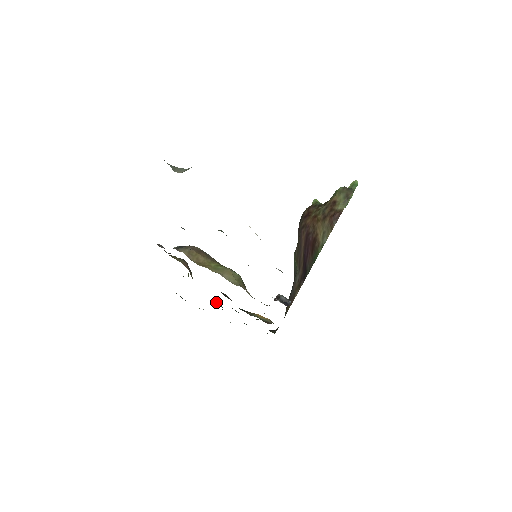
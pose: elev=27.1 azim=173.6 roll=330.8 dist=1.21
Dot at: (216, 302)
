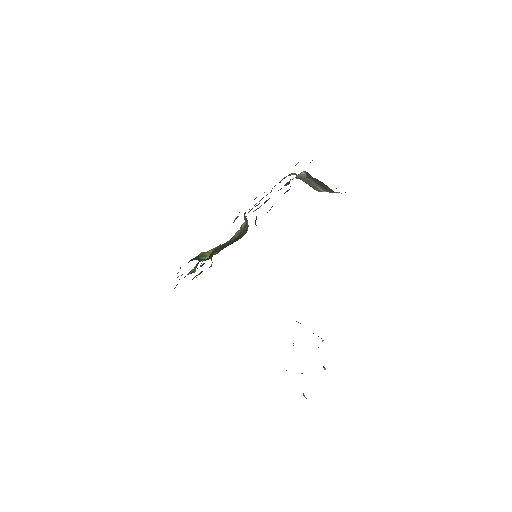
Dot at: occluded
